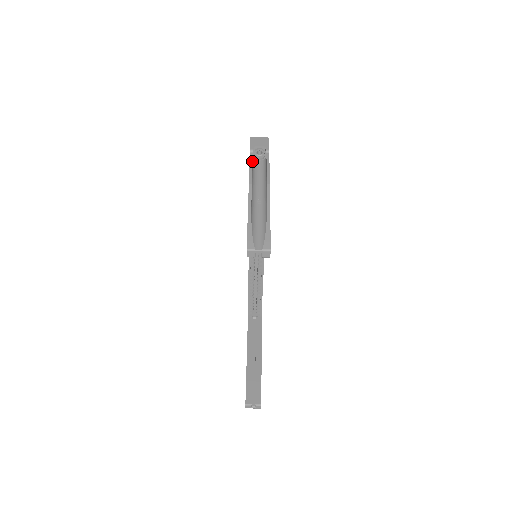
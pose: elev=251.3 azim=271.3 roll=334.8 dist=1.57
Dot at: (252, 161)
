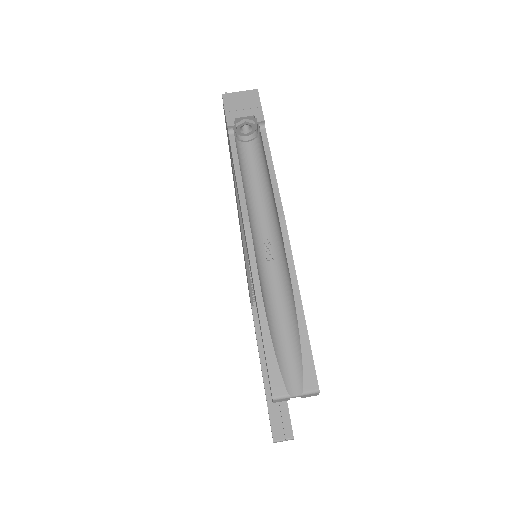
Dot at: (237, 157)
